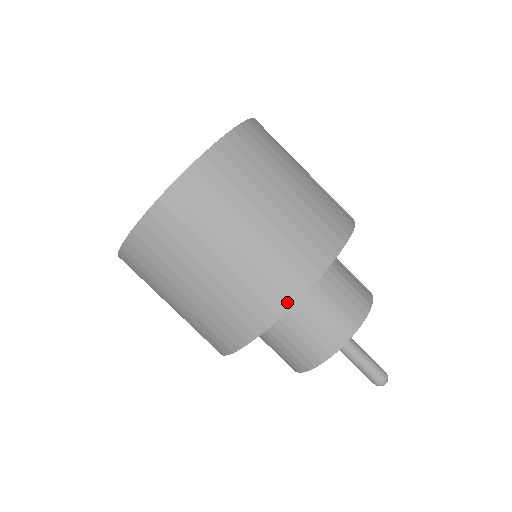
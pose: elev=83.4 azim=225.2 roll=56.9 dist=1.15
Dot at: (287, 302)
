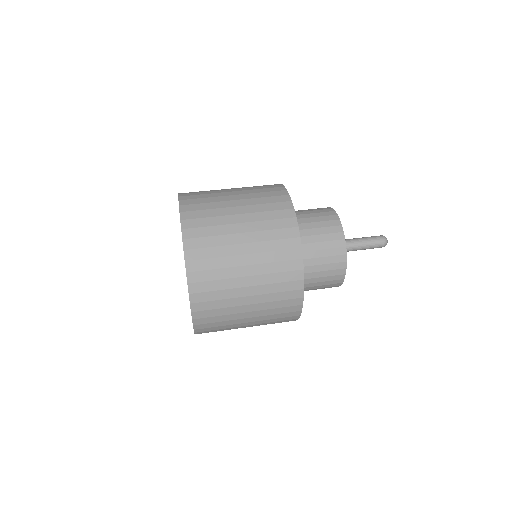
Dot at: (295, 236)
